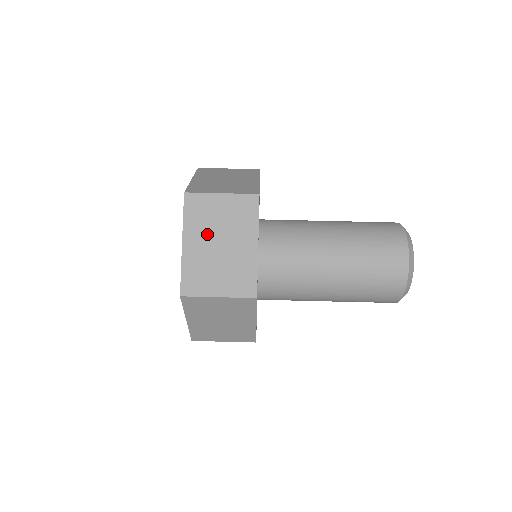
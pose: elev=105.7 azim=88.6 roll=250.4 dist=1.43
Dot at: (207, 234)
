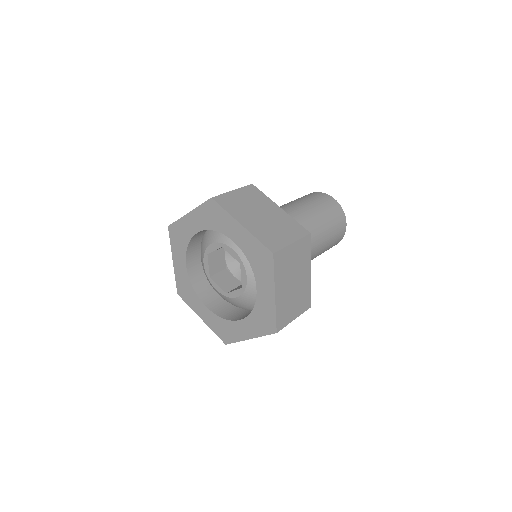
Dot at: occluded
